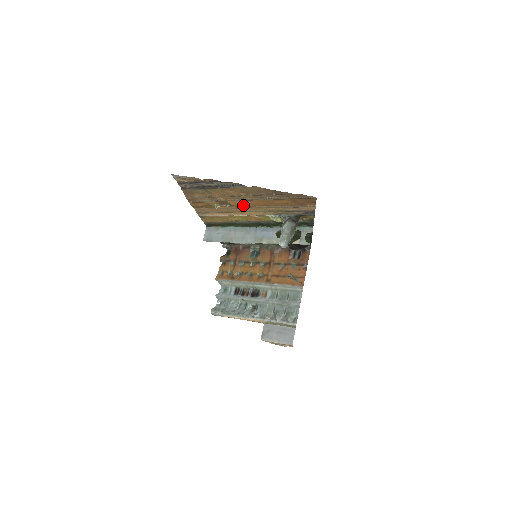
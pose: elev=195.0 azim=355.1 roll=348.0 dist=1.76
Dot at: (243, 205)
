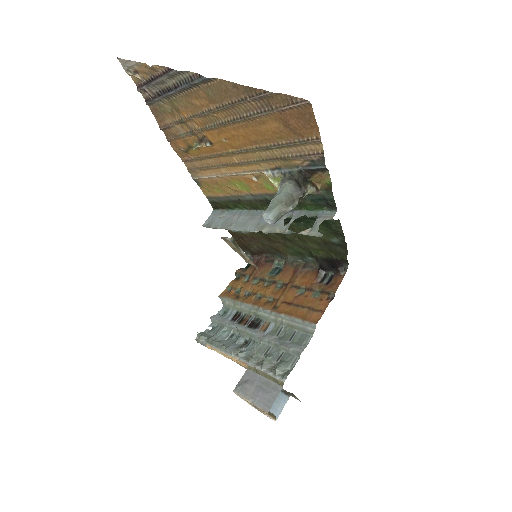
Dot at: (226, 144)
